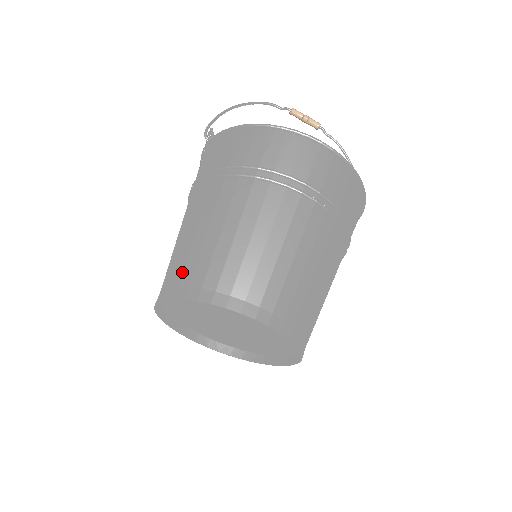
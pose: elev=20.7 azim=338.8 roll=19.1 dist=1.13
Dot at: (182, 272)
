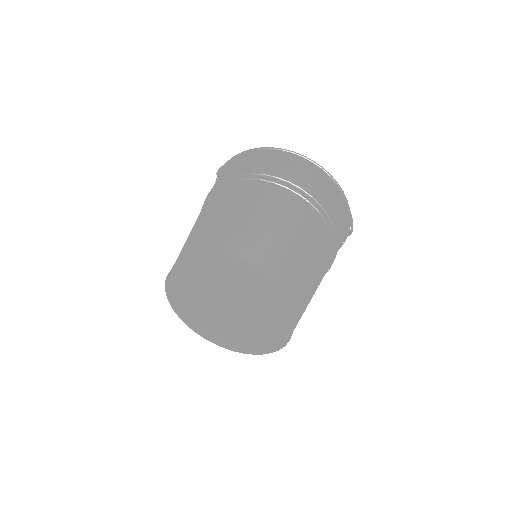
Dot at: (187, 248)
